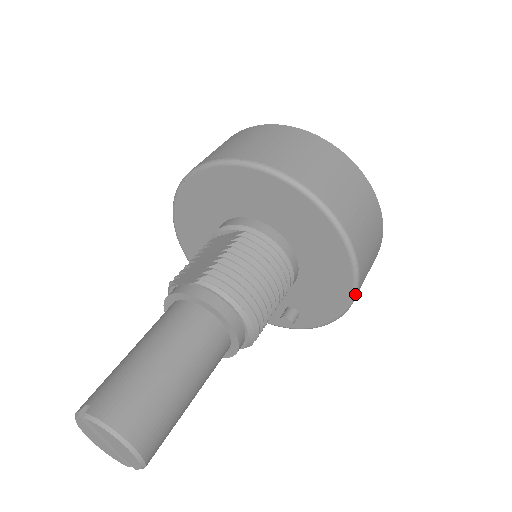
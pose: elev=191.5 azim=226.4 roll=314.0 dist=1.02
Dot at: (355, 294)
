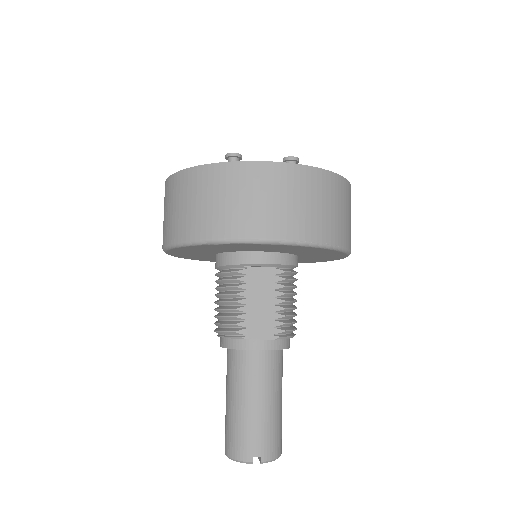
Dot at: occluded
